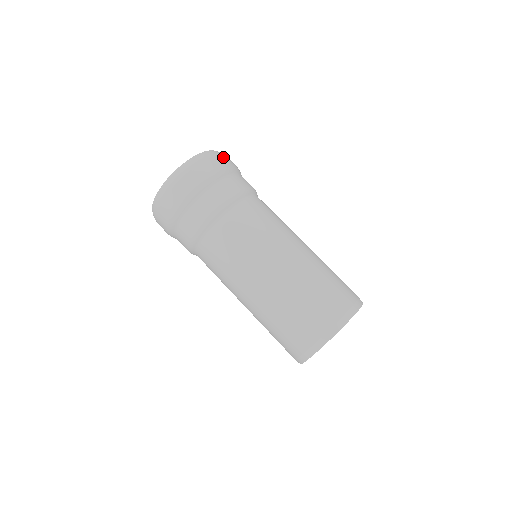
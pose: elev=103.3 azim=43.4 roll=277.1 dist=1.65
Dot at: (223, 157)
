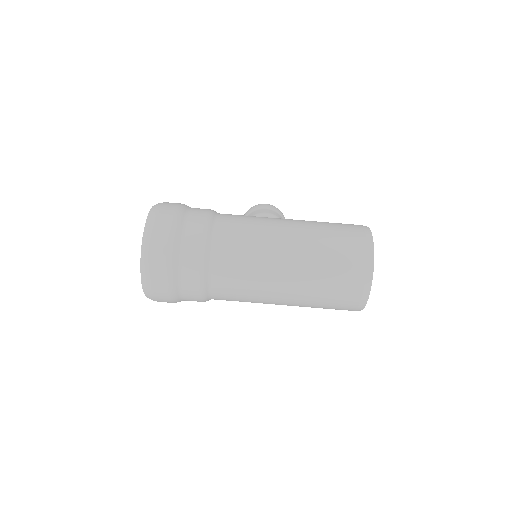
Dot at: (160, 221)
